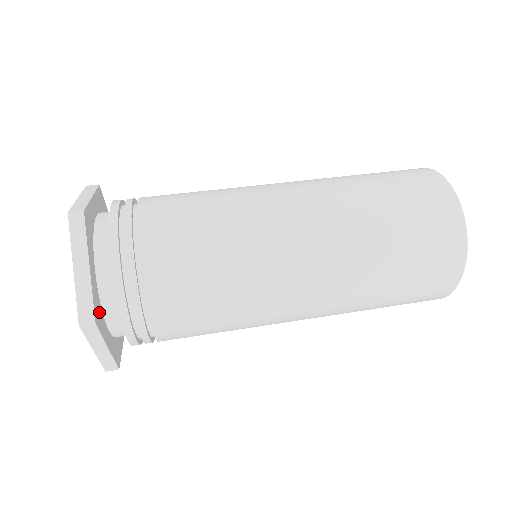
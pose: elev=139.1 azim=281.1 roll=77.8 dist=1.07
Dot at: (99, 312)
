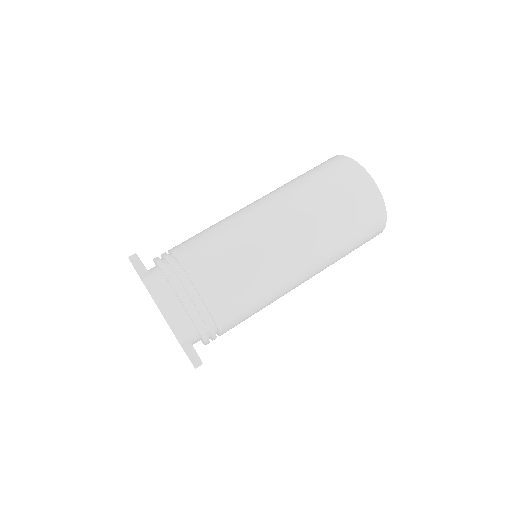
Dot at: occluded
